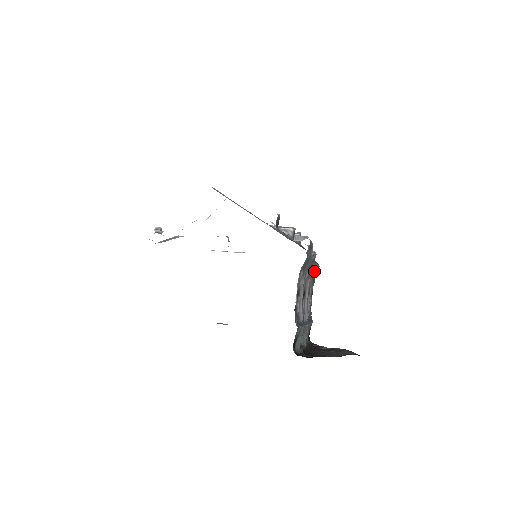
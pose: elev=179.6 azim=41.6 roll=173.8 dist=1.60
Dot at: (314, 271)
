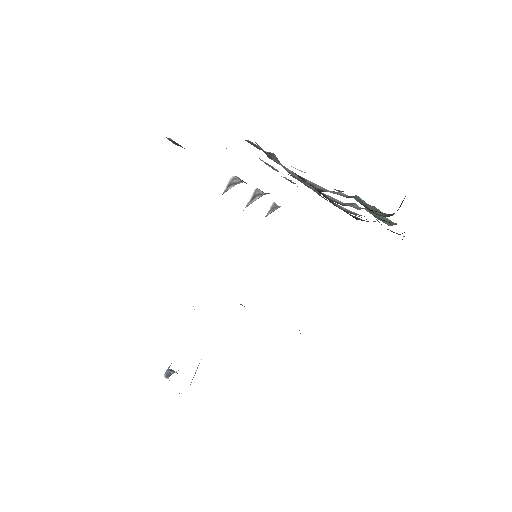
Dot at: occluded
